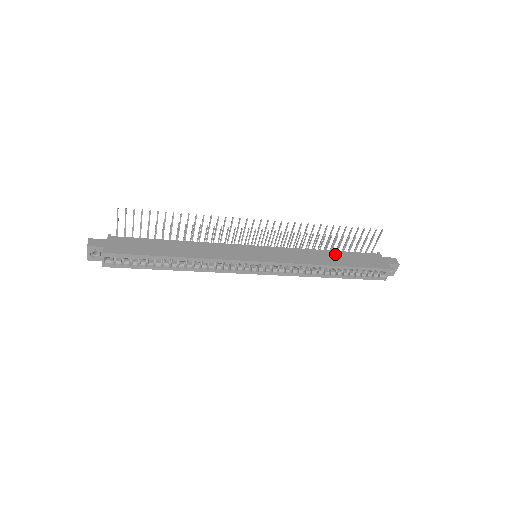
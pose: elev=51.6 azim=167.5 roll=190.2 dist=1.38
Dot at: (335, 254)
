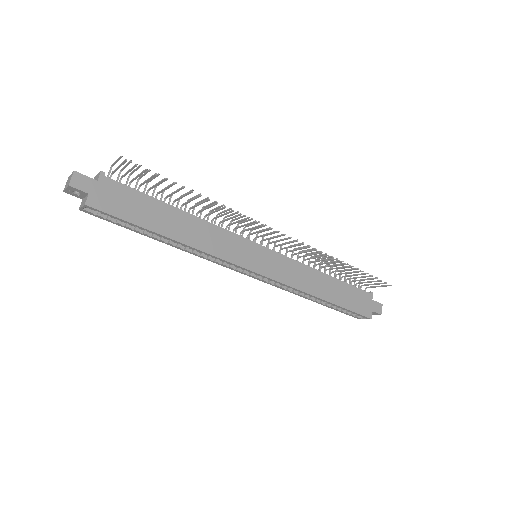
Dot at: (333, 283)
